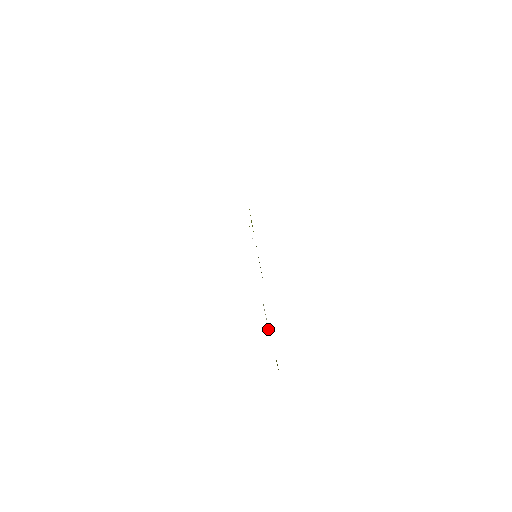
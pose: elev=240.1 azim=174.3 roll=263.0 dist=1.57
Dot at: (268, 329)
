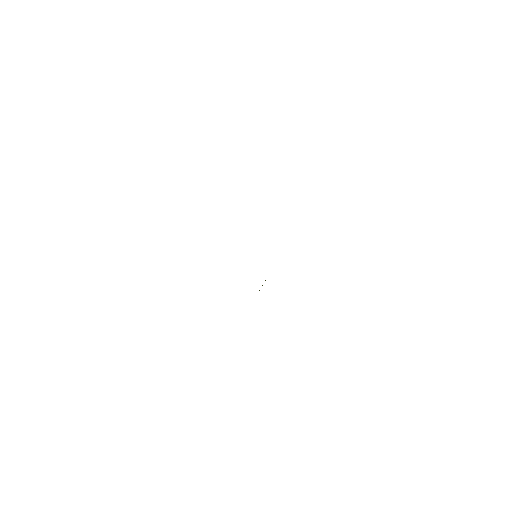
Dot at: occluded
